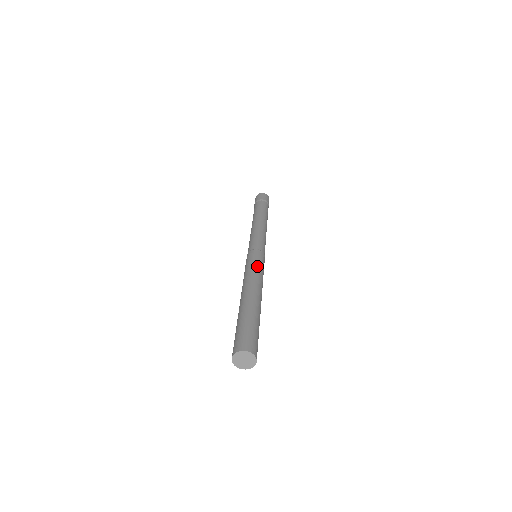
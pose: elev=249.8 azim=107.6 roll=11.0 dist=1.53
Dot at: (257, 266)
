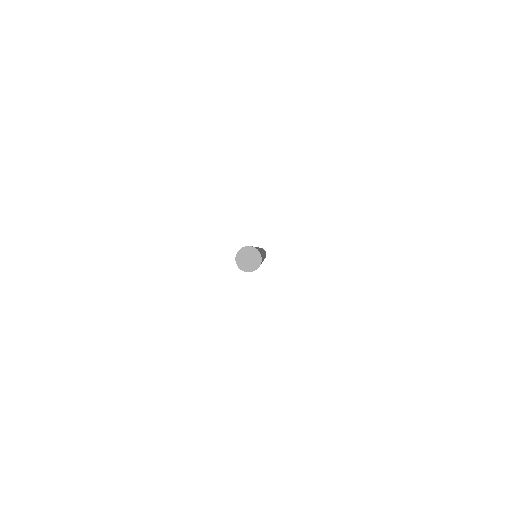
Dot at: occluded
